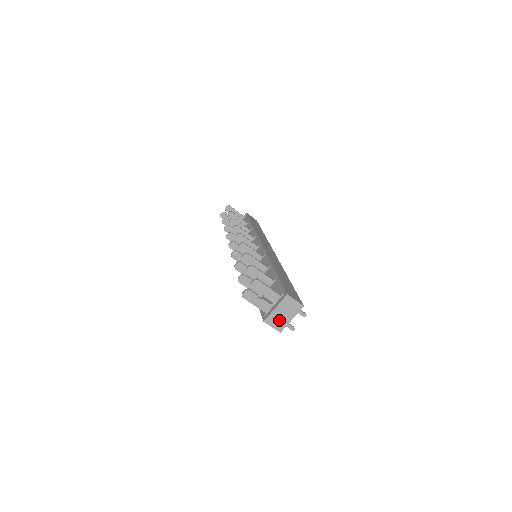
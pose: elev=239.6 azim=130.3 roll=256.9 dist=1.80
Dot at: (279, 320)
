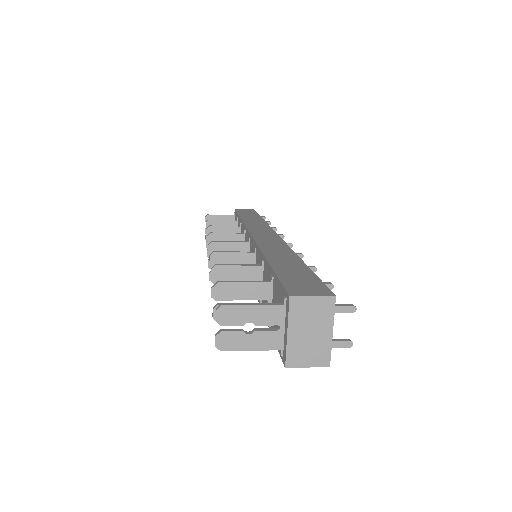
Dot at: (310, 348)
